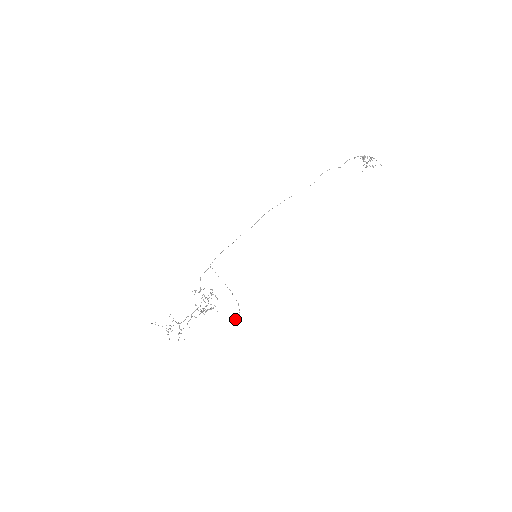
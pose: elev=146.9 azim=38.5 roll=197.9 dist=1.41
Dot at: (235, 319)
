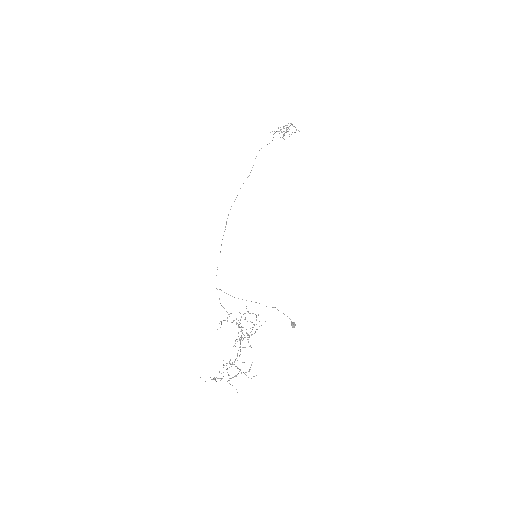
Dot at: (291, 324)
